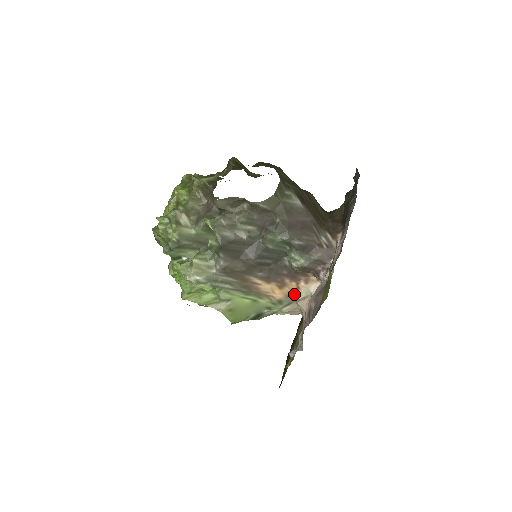
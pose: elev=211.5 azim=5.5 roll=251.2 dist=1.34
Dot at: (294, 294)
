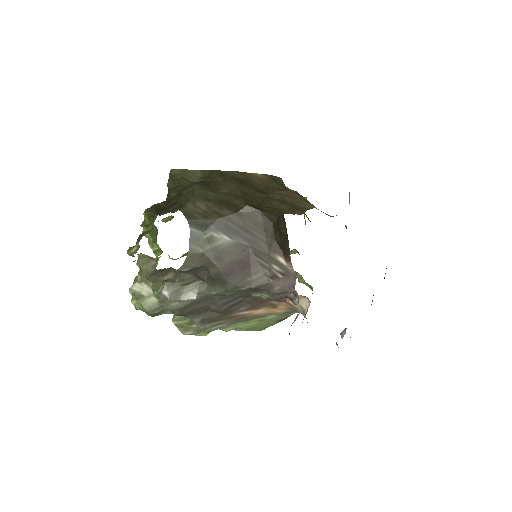
Dot at: (293, 308)
